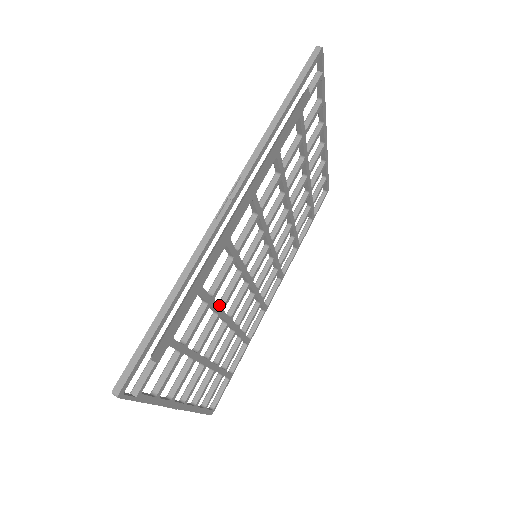
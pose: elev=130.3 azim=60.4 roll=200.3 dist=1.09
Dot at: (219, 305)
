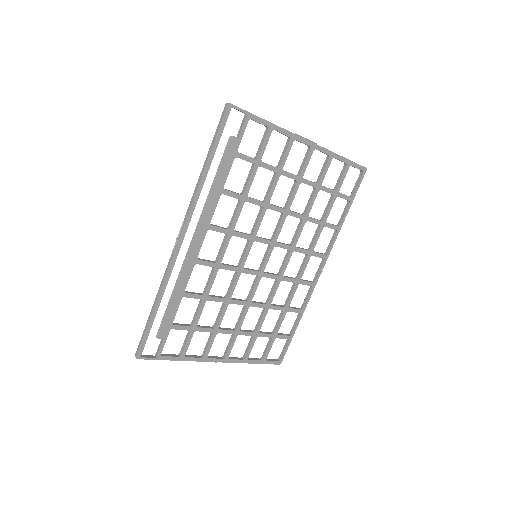
Dot at: (225, 296)
